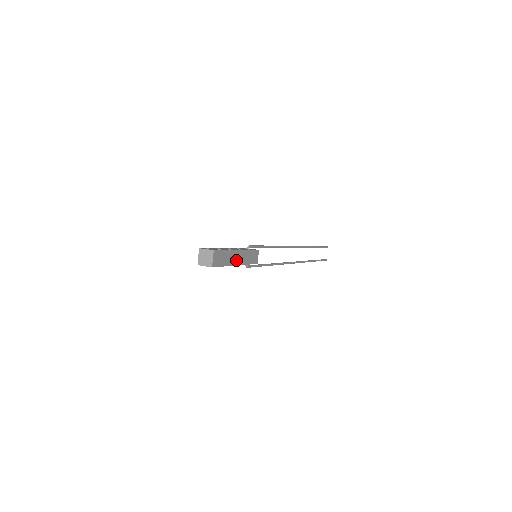
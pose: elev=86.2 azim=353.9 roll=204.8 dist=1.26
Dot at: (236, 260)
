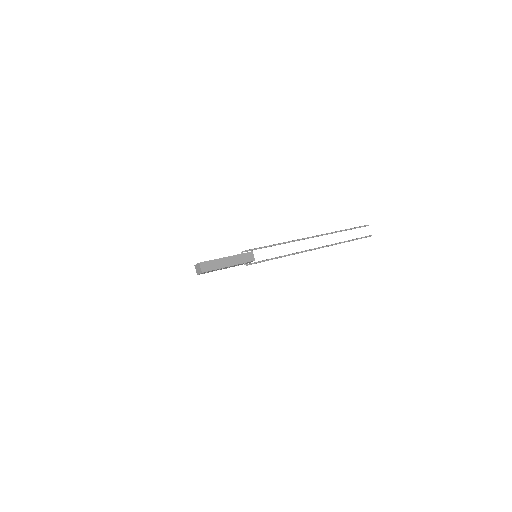
Dot at: (227, 263)
